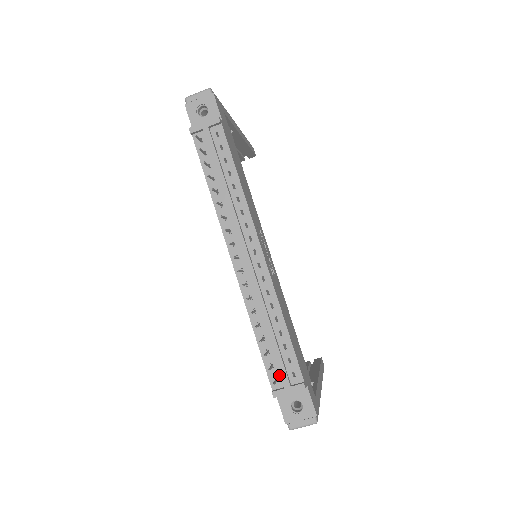
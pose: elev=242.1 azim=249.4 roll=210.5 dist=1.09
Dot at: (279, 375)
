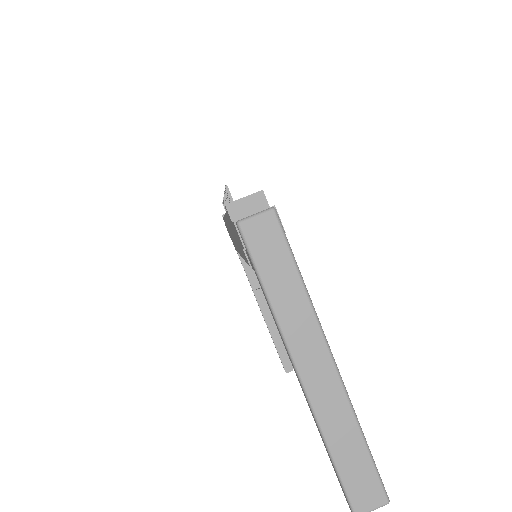
Dot at: occluded
